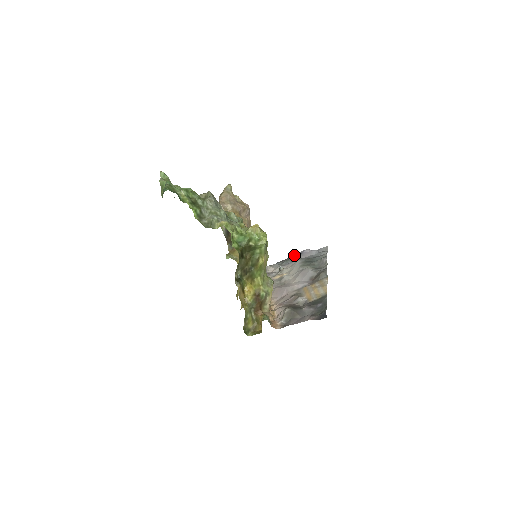
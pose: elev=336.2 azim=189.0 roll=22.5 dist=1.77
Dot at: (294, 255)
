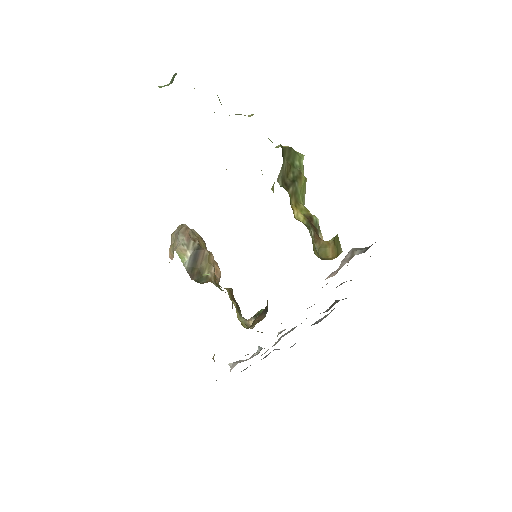
Dot at: (261, 359)
